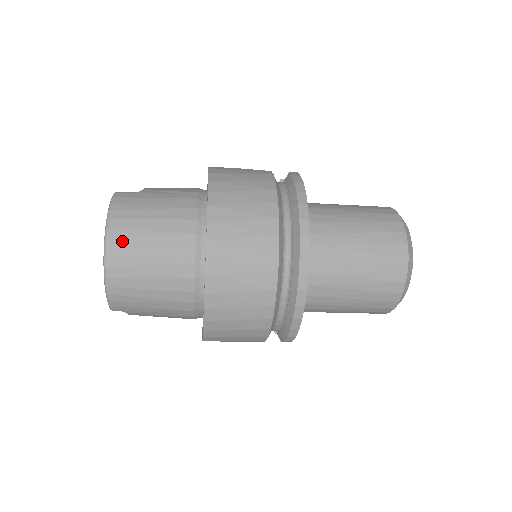
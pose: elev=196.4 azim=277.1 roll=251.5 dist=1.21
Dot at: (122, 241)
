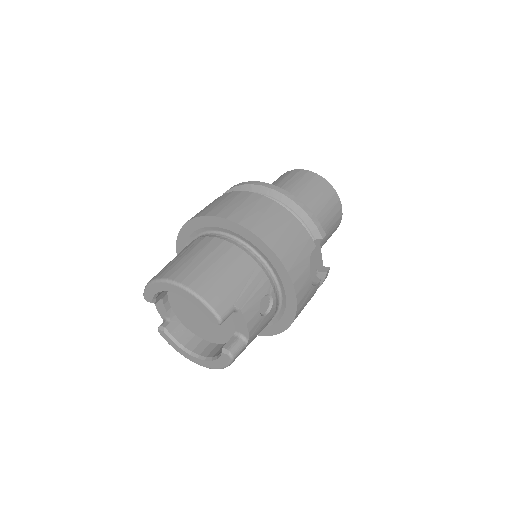
Dot at: occluded
